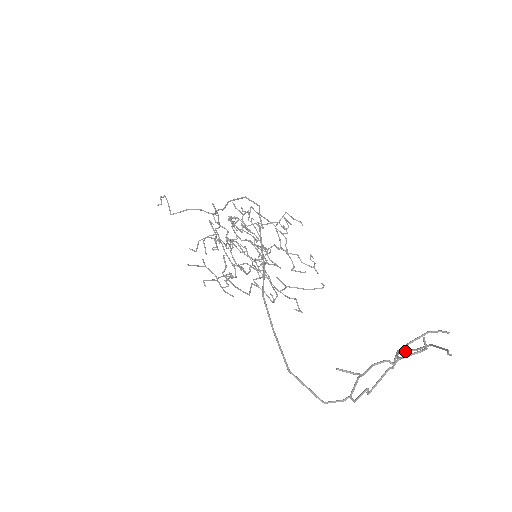
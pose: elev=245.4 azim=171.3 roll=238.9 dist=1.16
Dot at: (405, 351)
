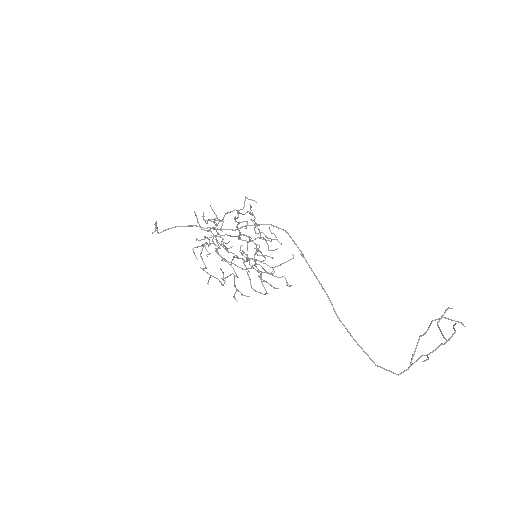
Dot at: occluded
